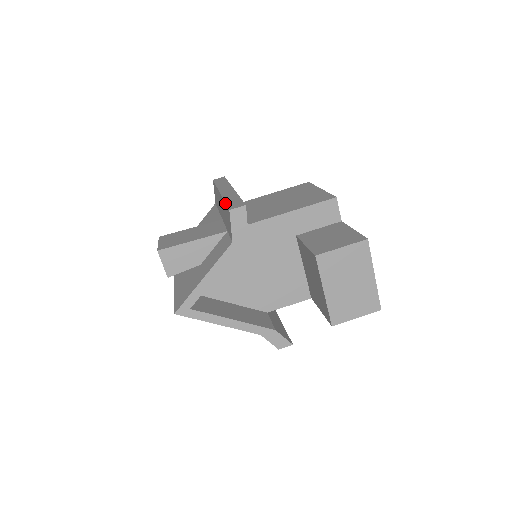
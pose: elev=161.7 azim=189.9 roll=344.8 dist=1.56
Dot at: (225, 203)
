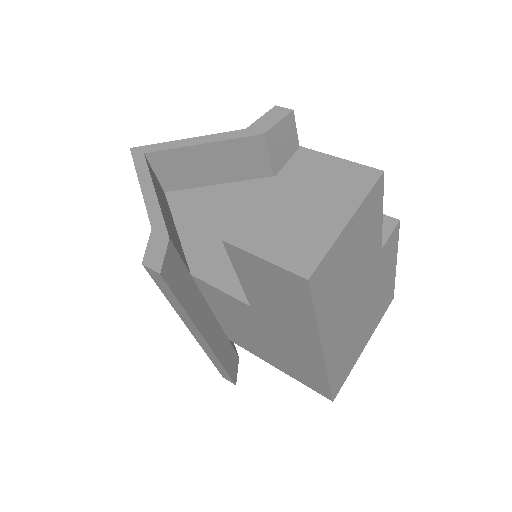
Dot at: occluded
